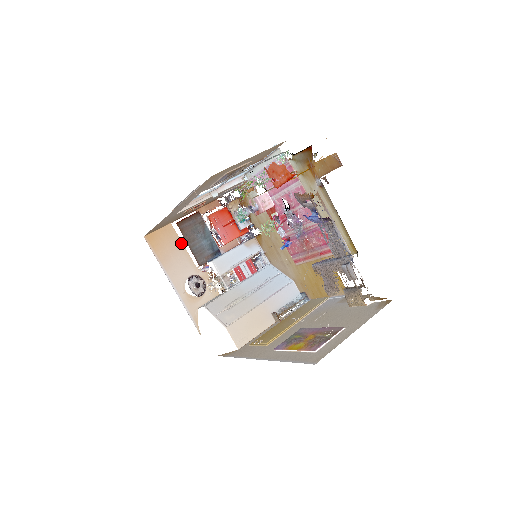
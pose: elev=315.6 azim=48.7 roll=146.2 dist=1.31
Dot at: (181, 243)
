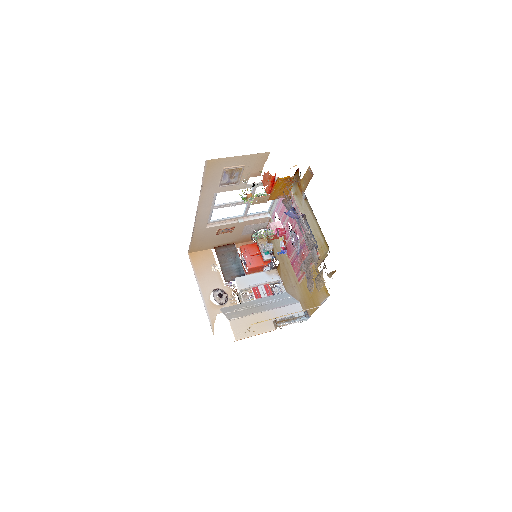
Dot at: (216, 264)
